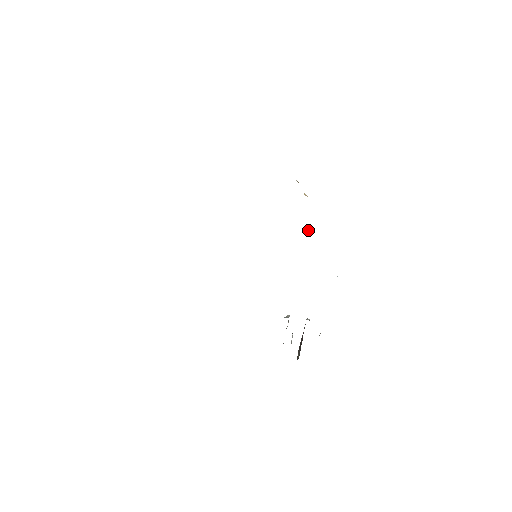
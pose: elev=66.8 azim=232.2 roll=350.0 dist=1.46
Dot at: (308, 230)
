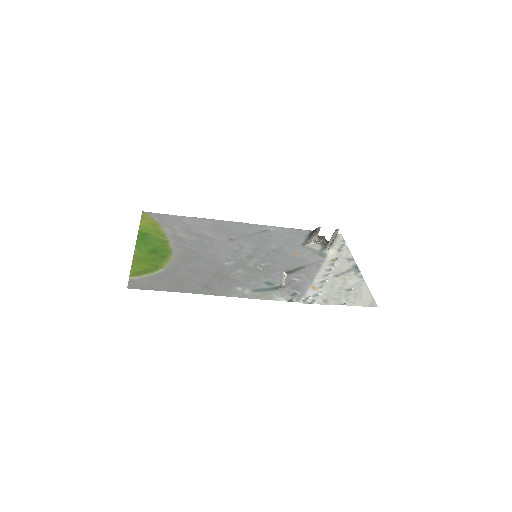
Dot at: (282, 283)
